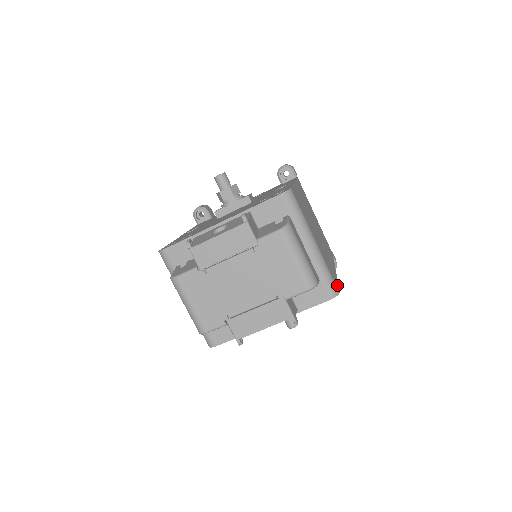
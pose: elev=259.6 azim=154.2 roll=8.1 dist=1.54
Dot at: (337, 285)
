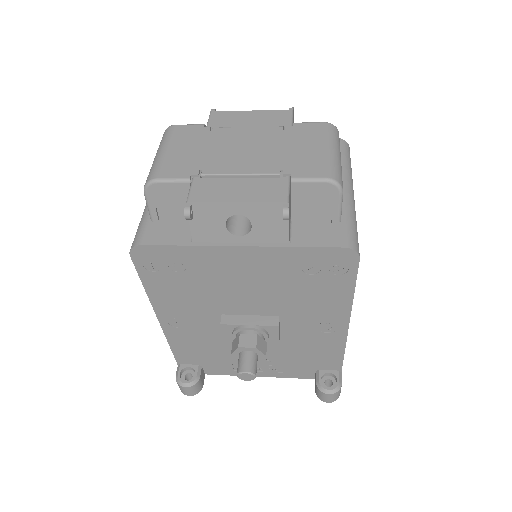
Dot at: (357, 267)
